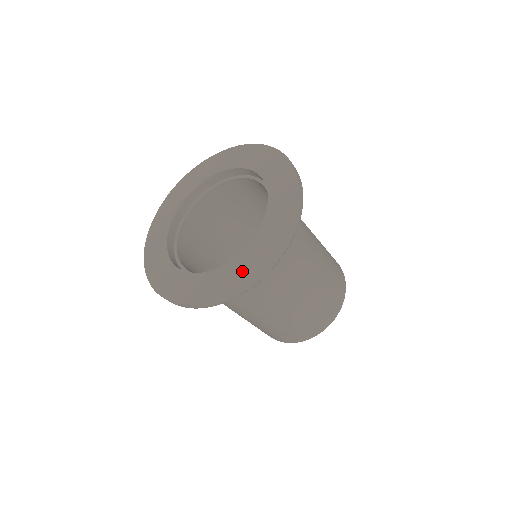
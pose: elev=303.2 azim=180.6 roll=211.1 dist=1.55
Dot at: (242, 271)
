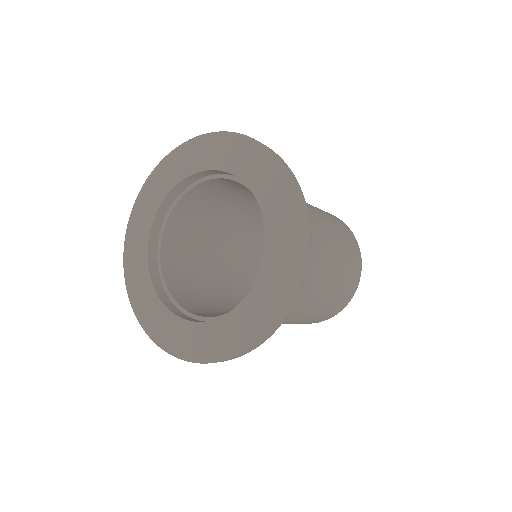
Dot at: (288, 228)
